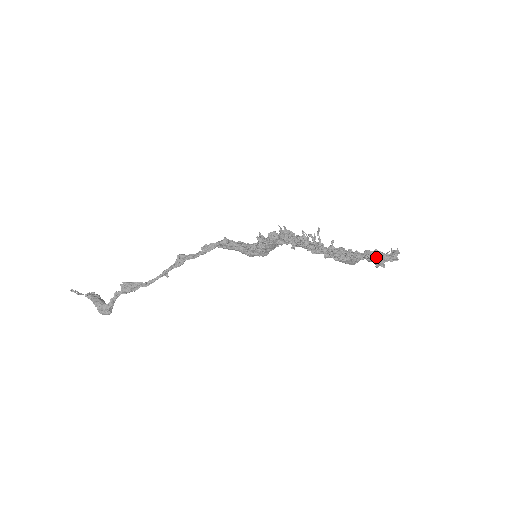
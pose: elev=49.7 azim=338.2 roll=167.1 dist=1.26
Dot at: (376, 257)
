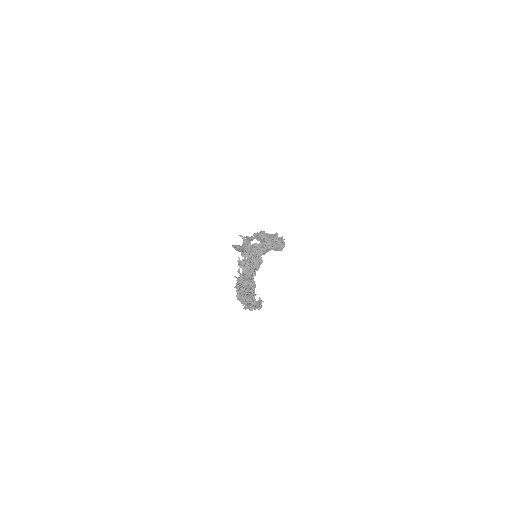
Dot at: (242, 302)
